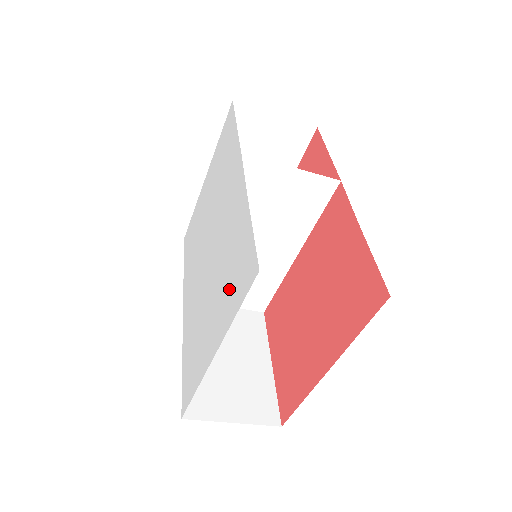
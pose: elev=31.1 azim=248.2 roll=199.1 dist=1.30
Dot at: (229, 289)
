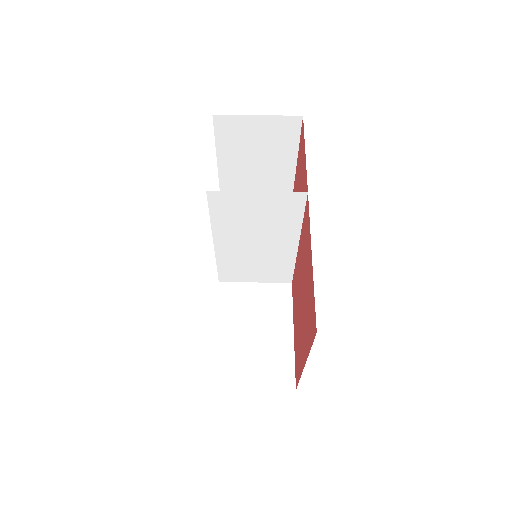
Dot at: occluded
